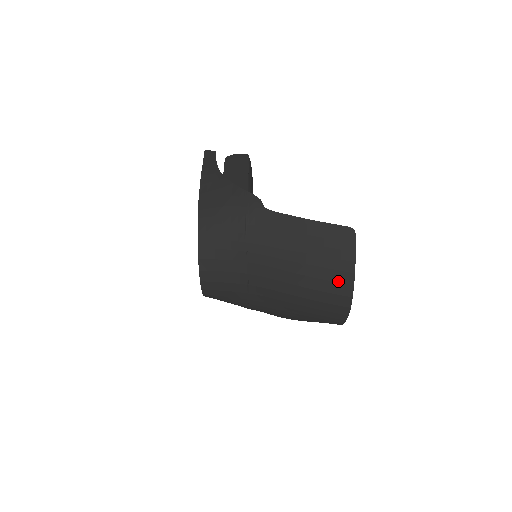
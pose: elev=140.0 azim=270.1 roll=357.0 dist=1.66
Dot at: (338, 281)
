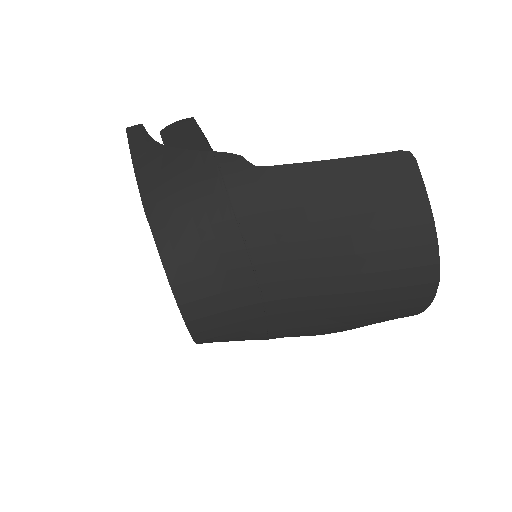
Dot at: (410, 245)
